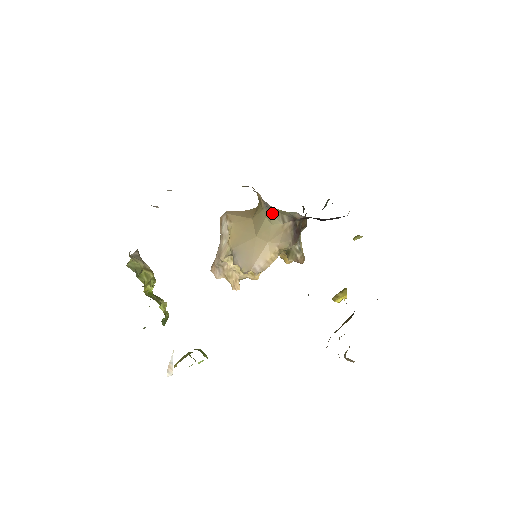
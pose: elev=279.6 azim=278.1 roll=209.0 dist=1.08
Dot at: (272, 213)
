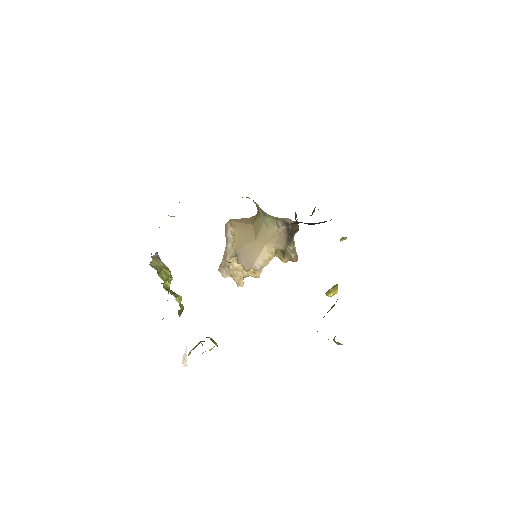
Dot at: (268, 219)
